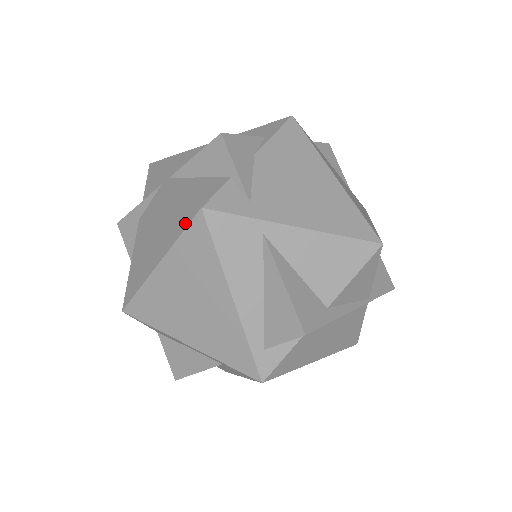
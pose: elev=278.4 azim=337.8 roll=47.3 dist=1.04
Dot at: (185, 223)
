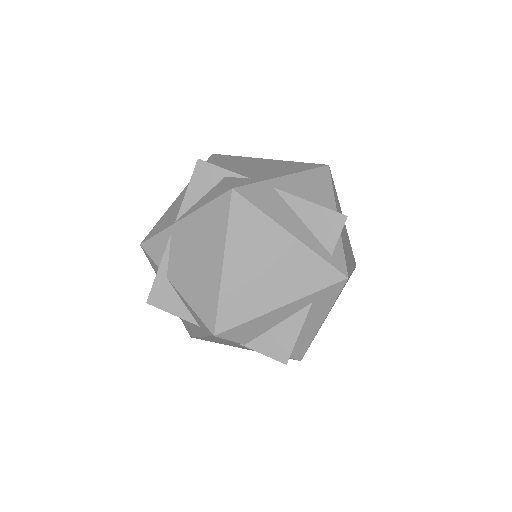
Dot at: (225, 212)
